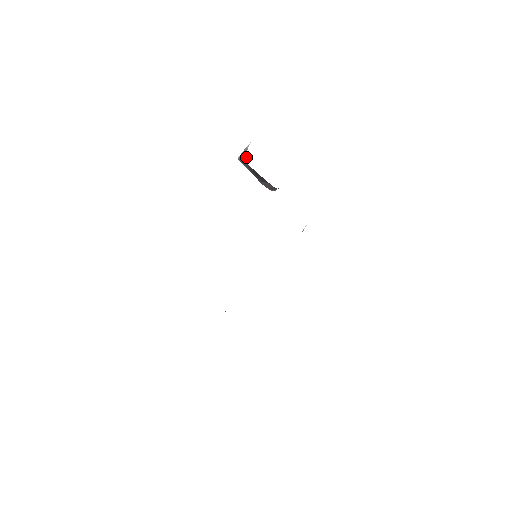
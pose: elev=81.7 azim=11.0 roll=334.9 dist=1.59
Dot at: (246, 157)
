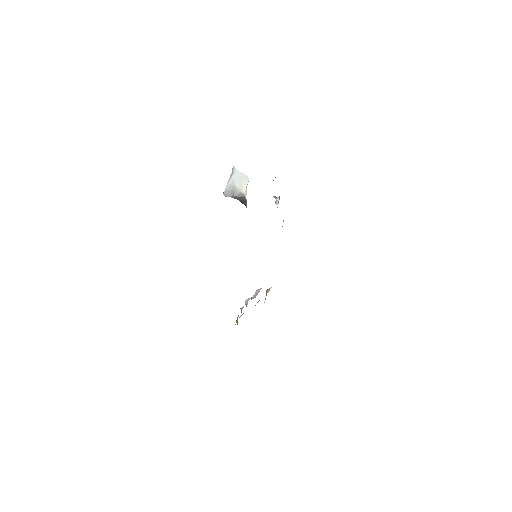
Dot at: (244, 203)
